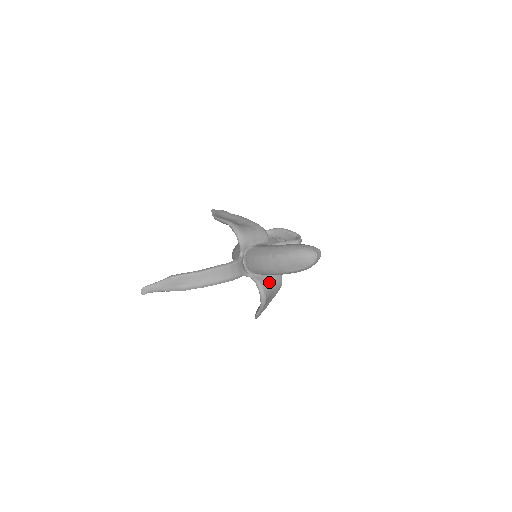
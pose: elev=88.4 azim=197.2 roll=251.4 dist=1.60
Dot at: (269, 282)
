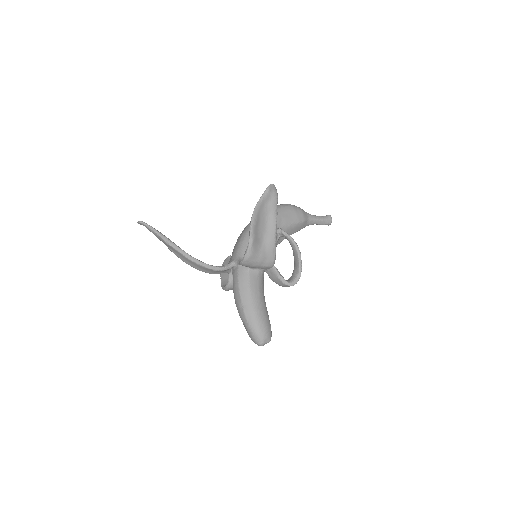
Dot at: occluded
